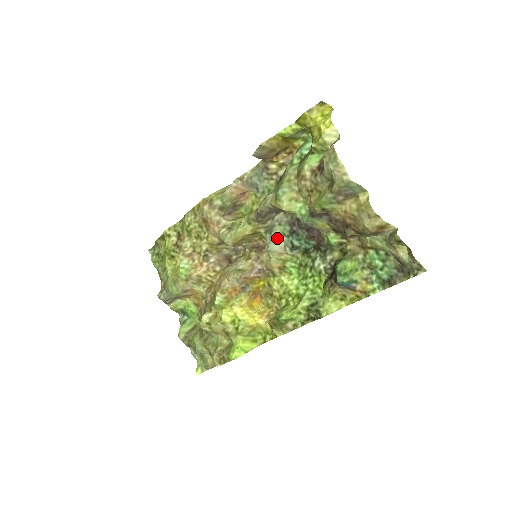
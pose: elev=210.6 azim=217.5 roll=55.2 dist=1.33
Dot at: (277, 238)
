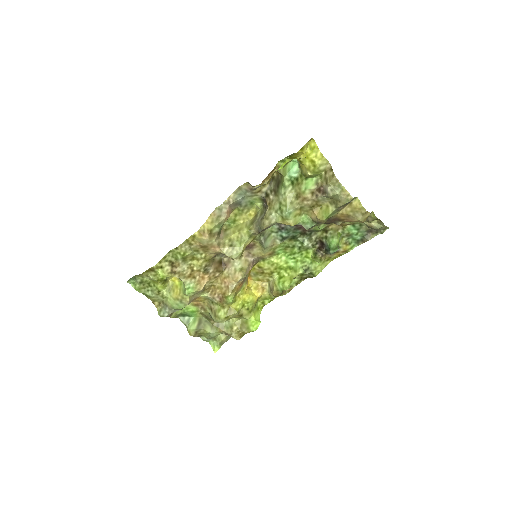
Dot at: (268, 236)
